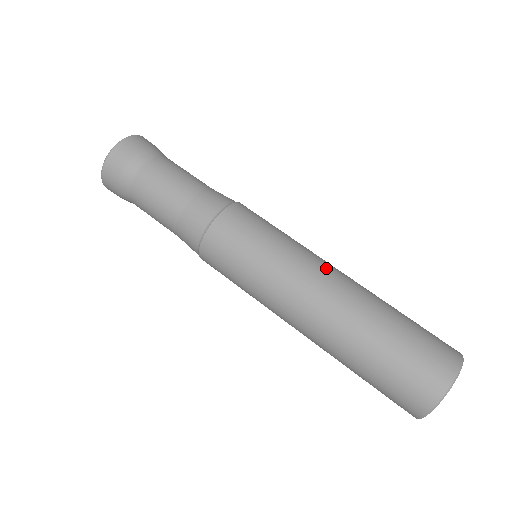
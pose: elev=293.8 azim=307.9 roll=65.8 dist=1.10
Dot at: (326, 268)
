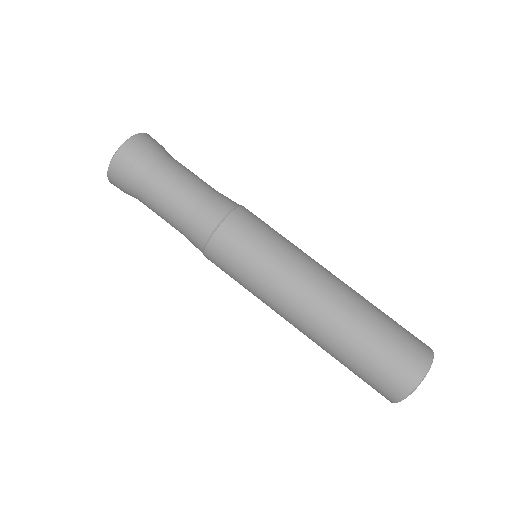
Dot at: (323, 269)
